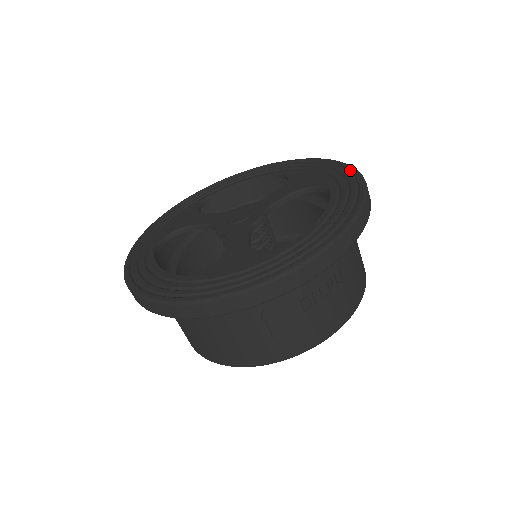
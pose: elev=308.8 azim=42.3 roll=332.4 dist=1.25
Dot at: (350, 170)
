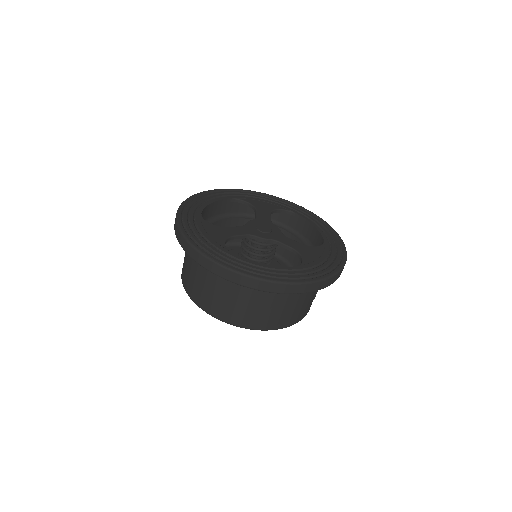
Dot at: (284, 200)
